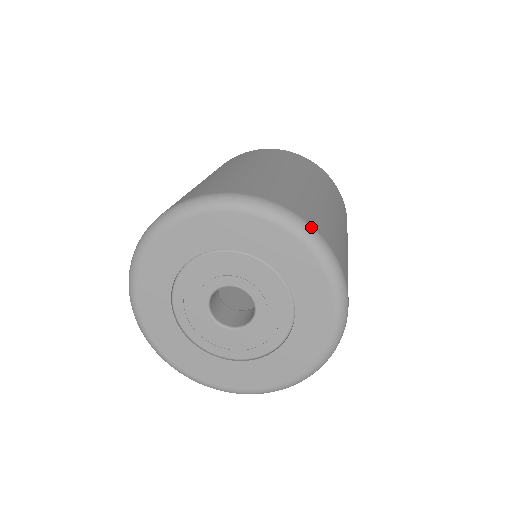
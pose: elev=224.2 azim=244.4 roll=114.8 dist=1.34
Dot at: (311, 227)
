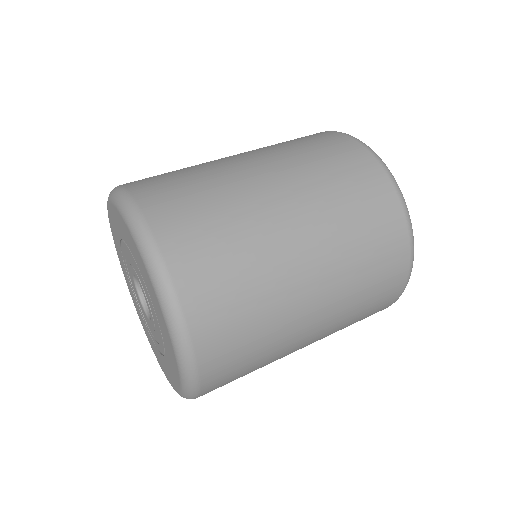
Dot at: (141, 219)
